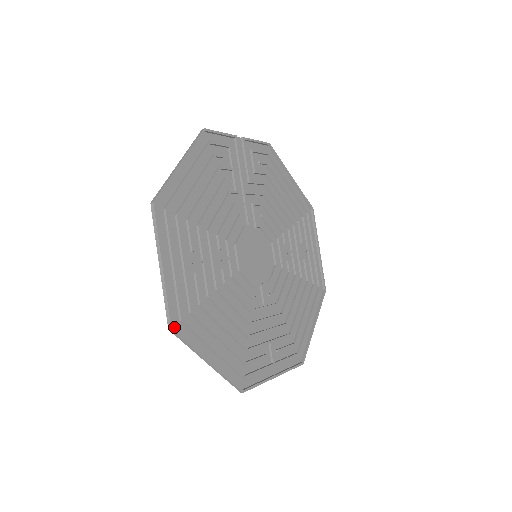
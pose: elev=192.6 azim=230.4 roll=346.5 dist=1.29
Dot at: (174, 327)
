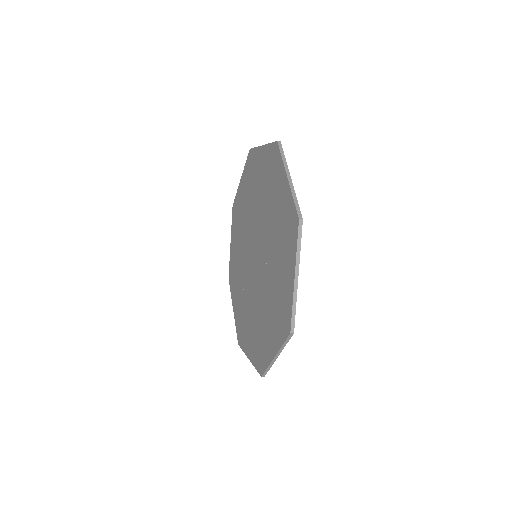
Dot at: (289, 330)
